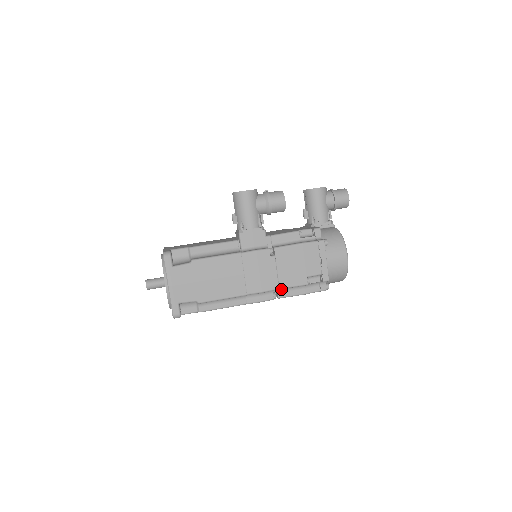
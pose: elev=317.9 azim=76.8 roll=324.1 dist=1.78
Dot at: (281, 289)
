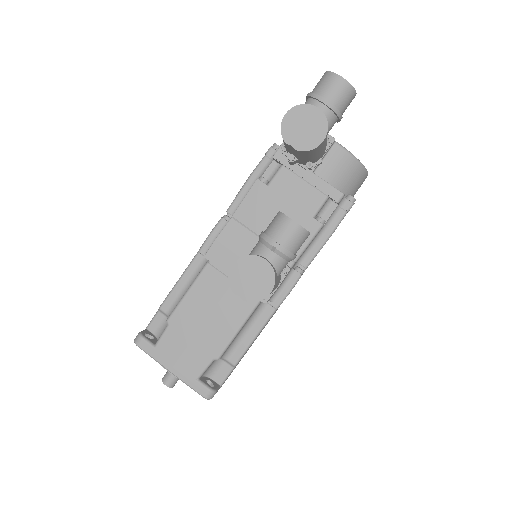
Dot at: occluded
